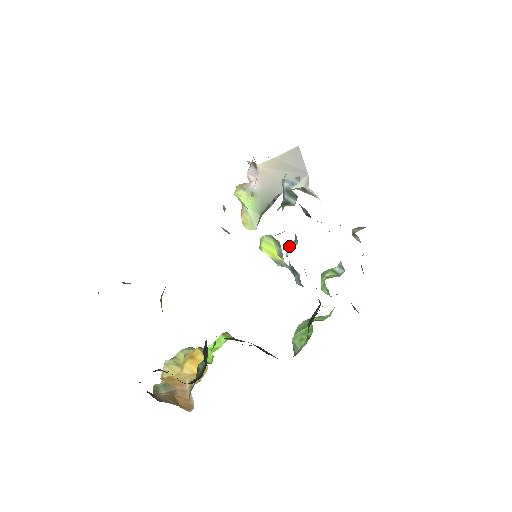
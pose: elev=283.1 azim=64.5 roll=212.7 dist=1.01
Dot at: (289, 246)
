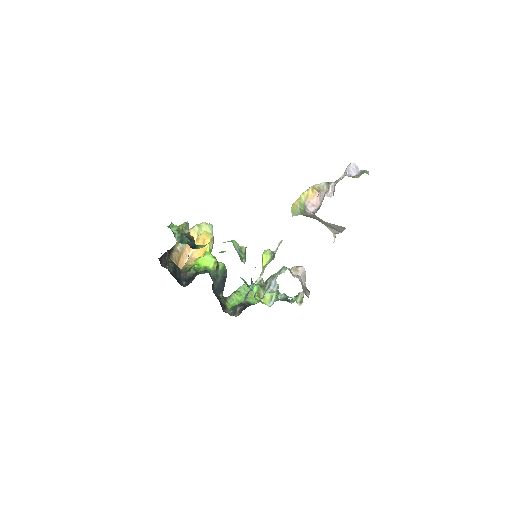
Dot at: occluded
